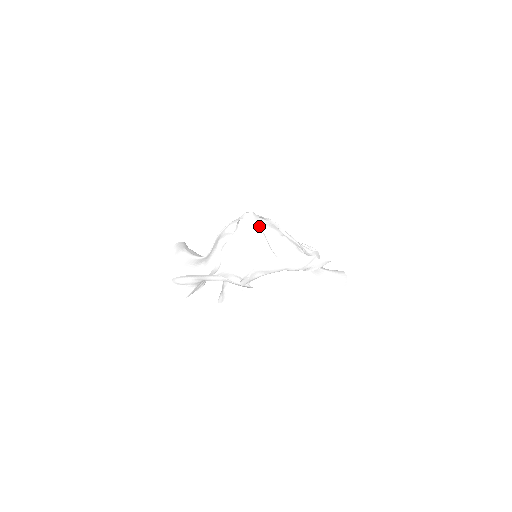
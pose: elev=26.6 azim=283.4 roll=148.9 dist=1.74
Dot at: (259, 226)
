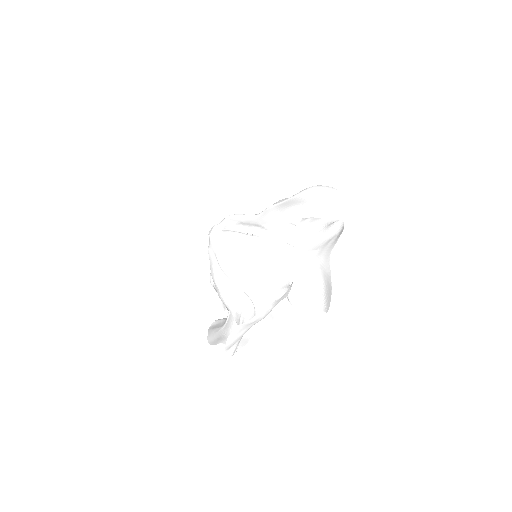
Dot at: (221, 257)
